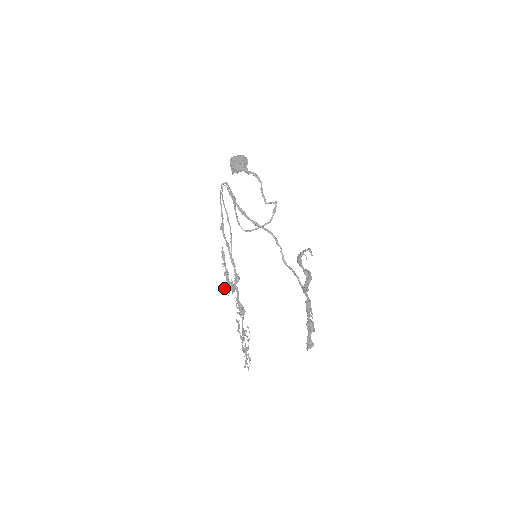
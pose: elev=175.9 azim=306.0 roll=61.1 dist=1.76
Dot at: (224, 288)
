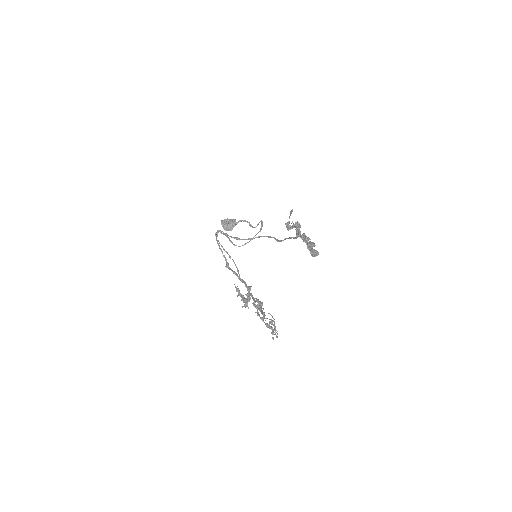
Dot at: (242, 307)
